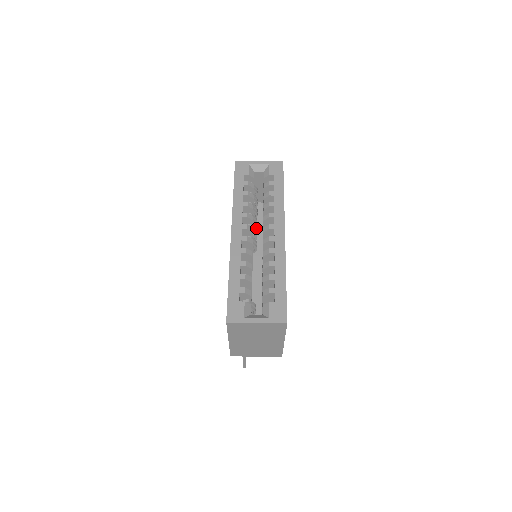
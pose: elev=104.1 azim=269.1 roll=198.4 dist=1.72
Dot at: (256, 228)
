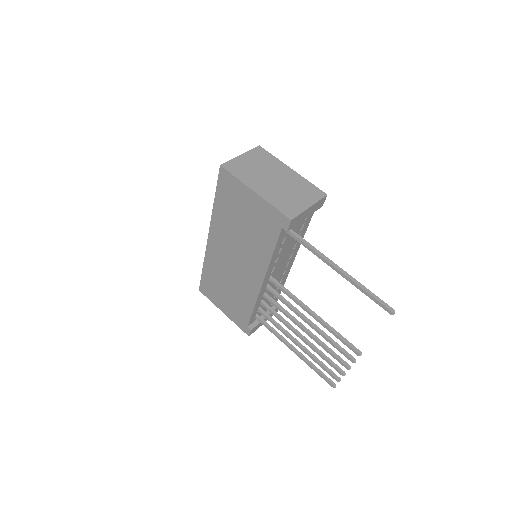
Dot at: occluded
